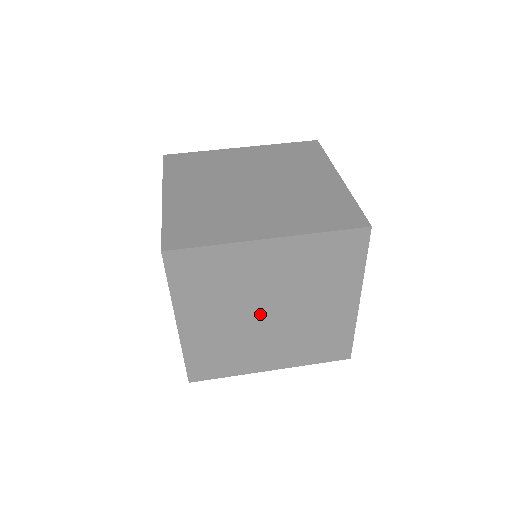
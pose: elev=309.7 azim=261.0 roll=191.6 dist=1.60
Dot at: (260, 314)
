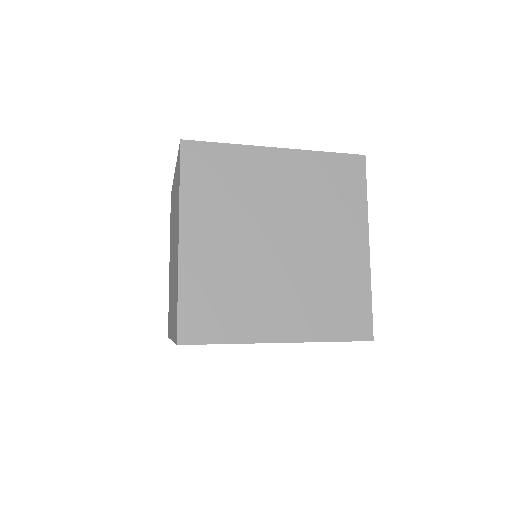
Dot at: (268, 241)
